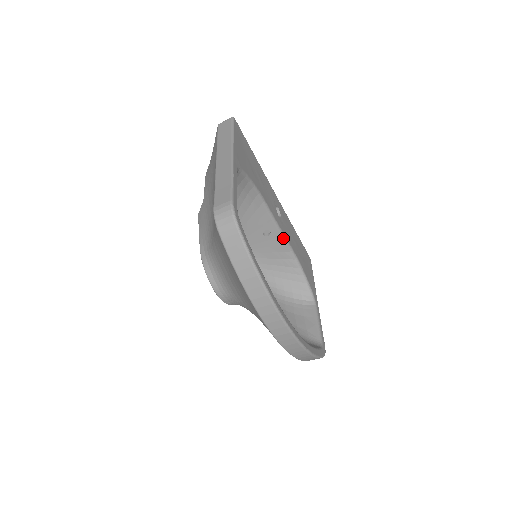
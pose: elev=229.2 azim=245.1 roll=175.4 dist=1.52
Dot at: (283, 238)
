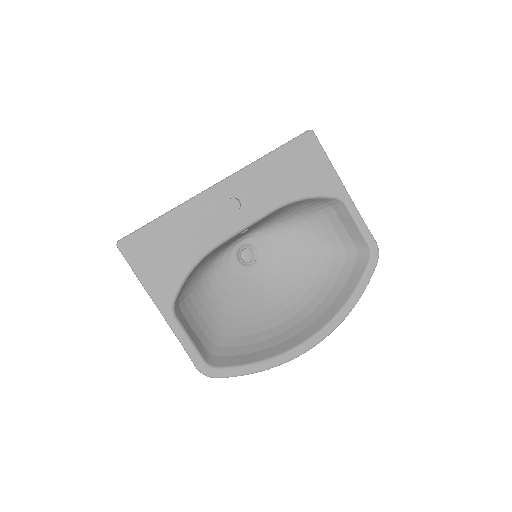
Dot at: (261, 219)
